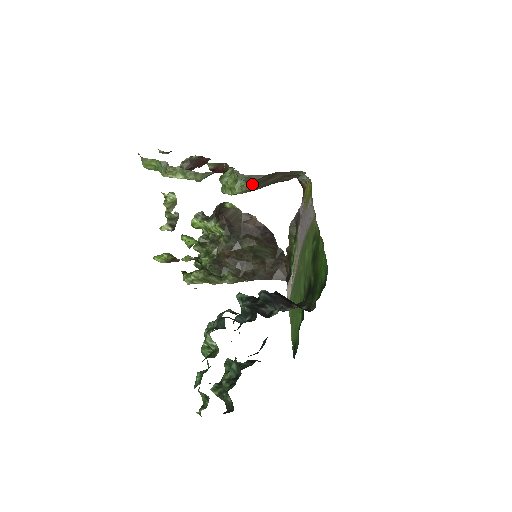
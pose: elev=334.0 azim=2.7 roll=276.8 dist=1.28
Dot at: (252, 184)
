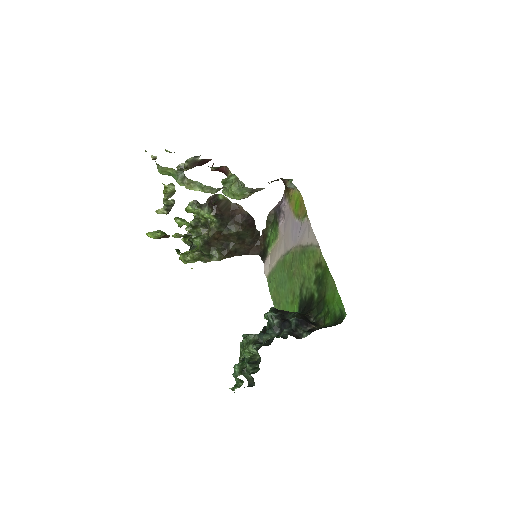
Dot at: (253, 193)
